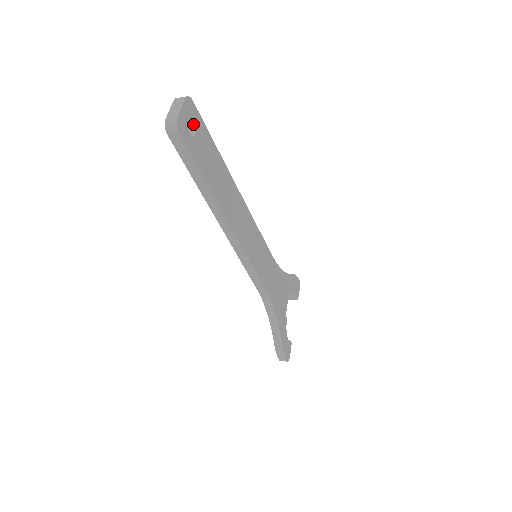
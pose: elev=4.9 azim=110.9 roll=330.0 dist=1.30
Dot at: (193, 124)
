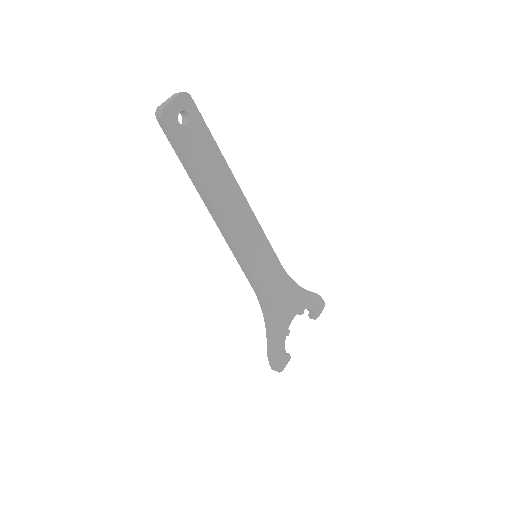
Dot at: (188, 116)
